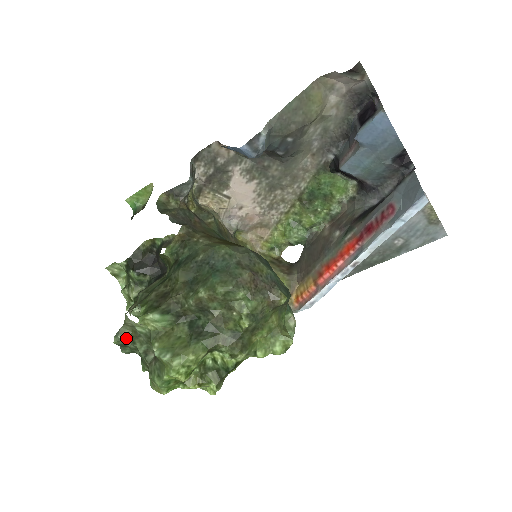
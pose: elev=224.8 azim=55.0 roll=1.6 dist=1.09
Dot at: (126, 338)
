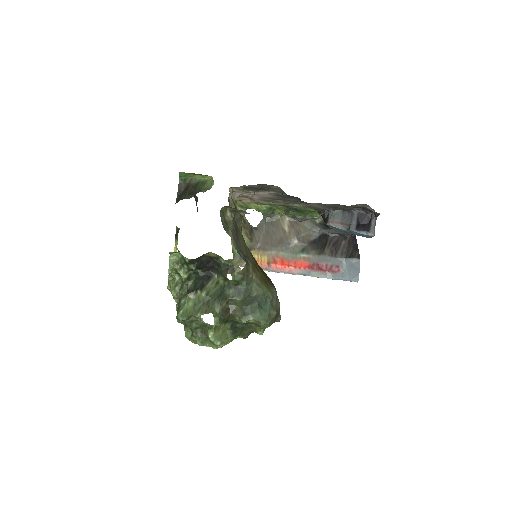
Dot at: (188, 319)
